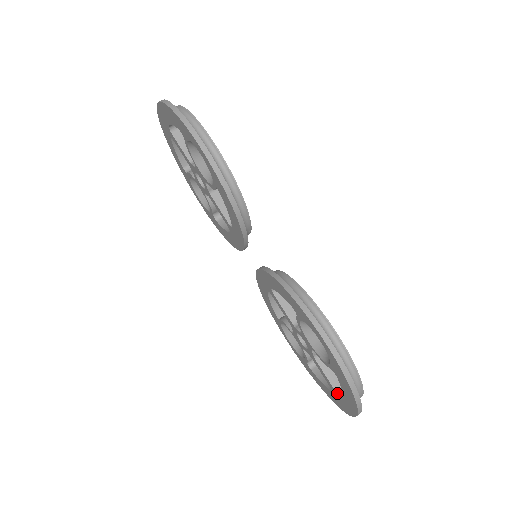
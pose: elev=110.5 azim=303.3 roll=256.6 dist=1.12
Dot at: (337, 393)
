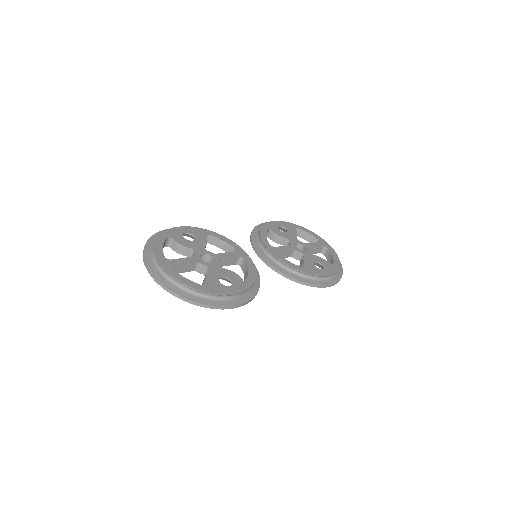
Dot at: occluded
